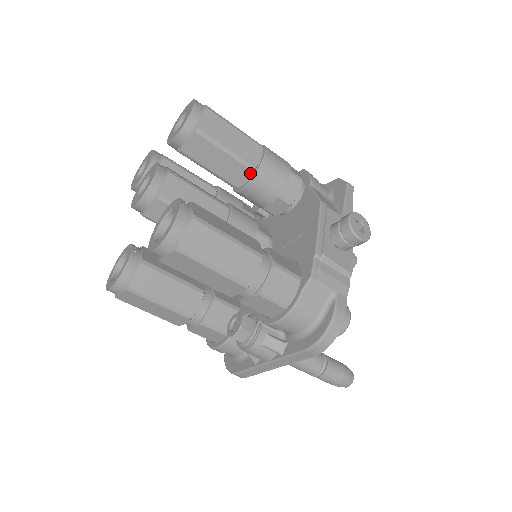
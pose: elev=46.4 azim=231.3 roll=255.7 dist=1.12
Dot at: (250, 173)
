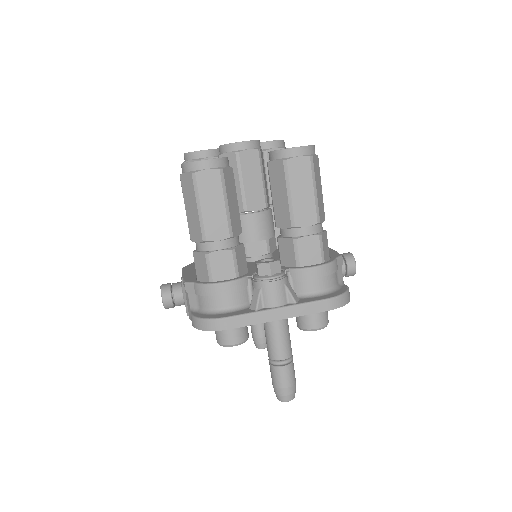
Dot at: occluded
